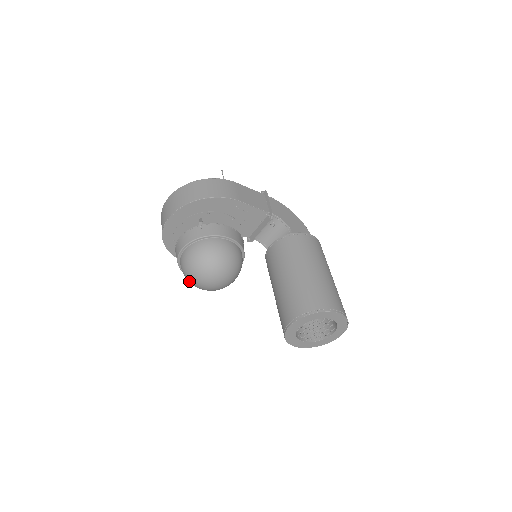
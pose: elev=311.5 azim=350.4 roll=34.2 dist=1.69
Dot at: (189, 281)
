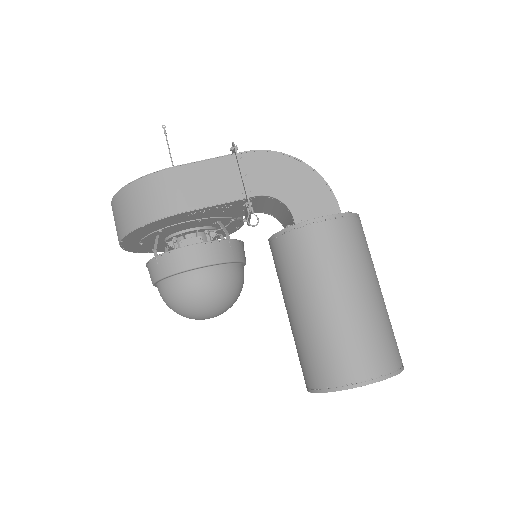
Dot at: occluded
